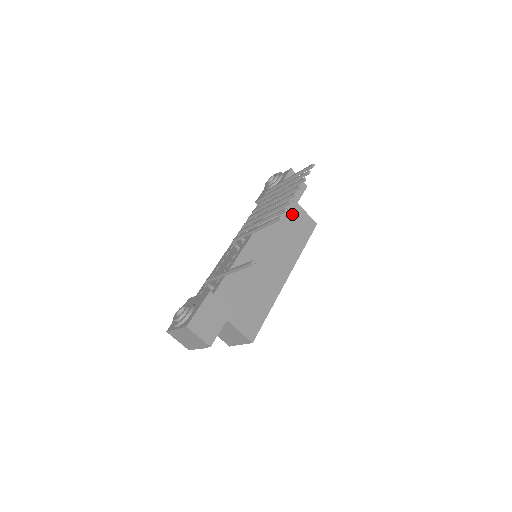
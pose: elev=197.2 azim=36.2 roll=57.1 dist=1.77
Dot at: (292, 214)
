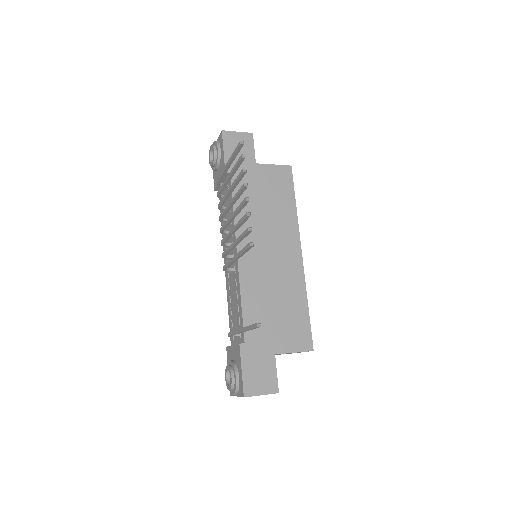
Dot at: (259, 182)
